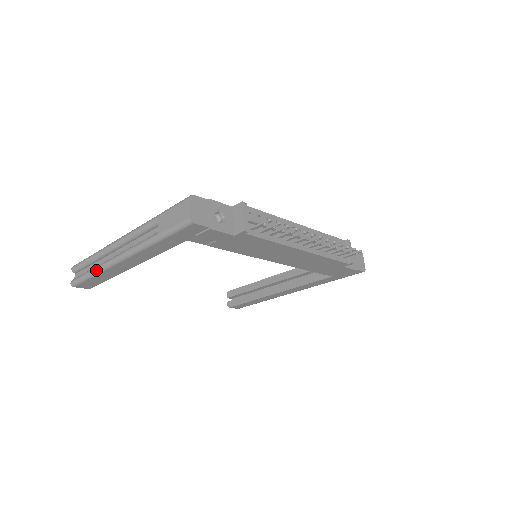
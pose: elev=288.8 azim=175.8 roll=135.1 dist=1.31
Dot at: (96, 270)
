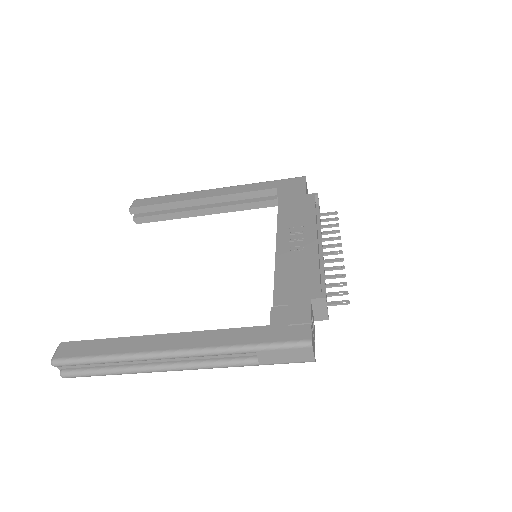
Dot at: occluded
